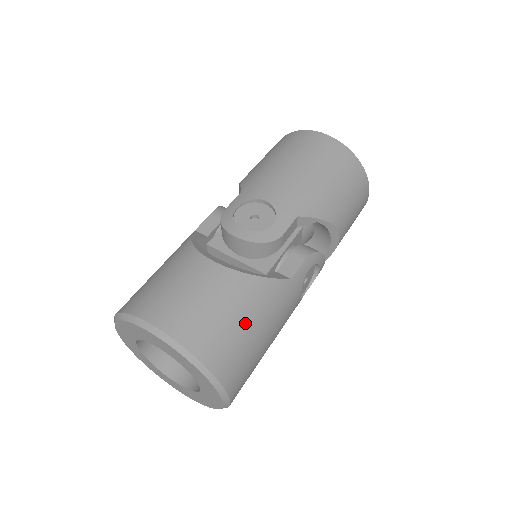
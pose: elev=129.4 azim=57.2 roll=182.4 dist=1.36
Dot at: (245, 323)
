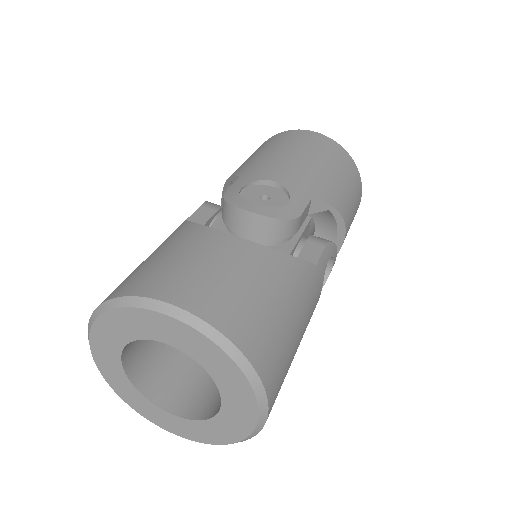
Dot at: (281, 307)
